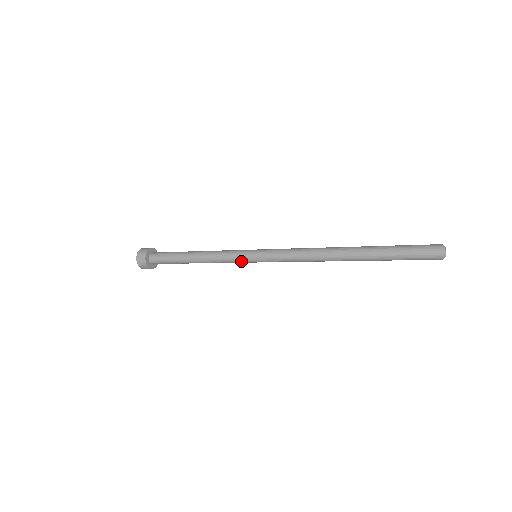
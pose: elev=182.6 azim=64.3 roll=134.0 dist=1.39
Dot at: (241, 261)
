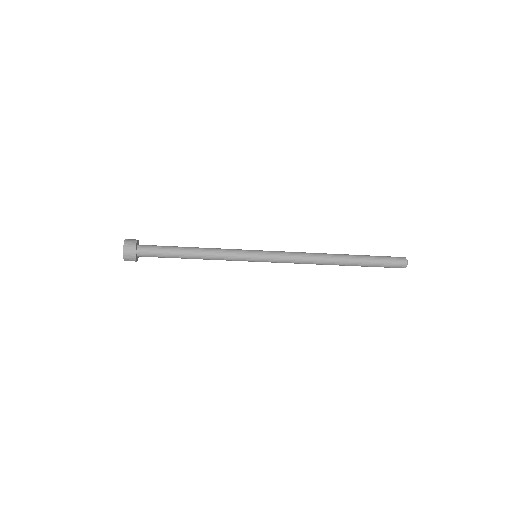
Dot at: (243, 259)
